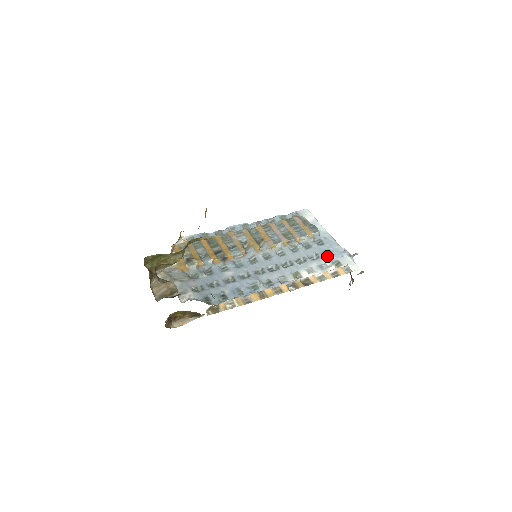
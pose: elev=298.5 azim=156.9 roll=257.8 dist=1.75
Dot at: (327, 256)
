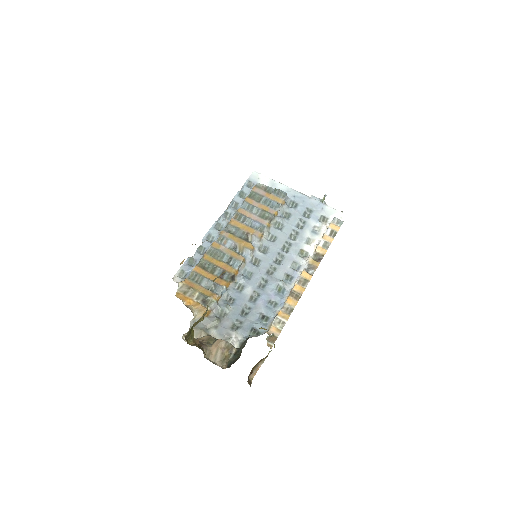
Dot at: (310, 216)
